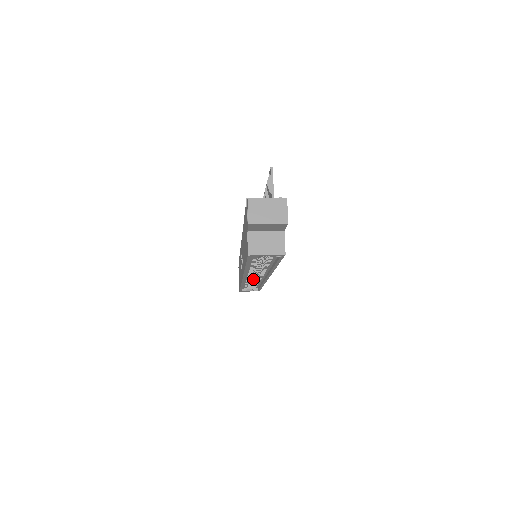
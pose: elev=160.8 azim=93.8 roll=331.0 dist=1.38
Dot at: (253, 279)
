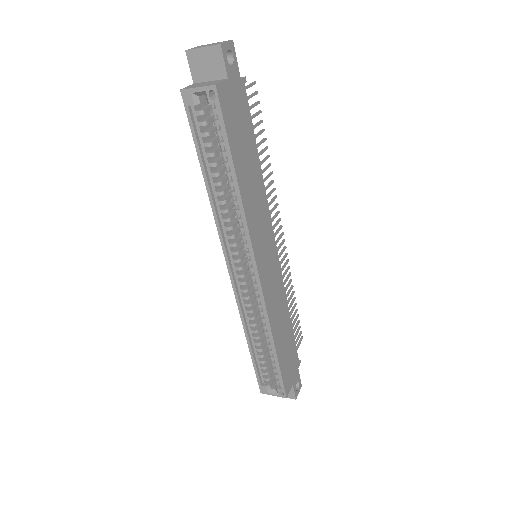
Dot at: (266, 337)
